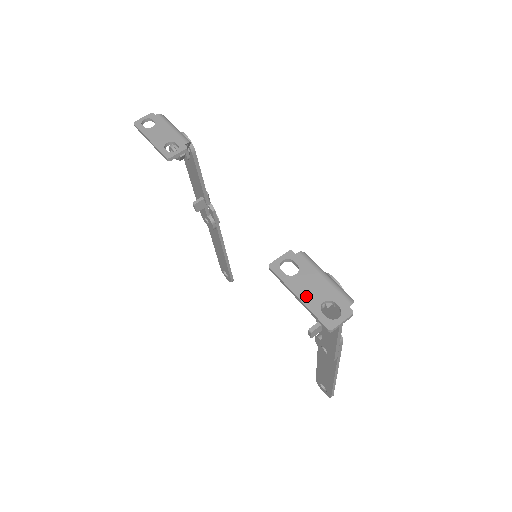
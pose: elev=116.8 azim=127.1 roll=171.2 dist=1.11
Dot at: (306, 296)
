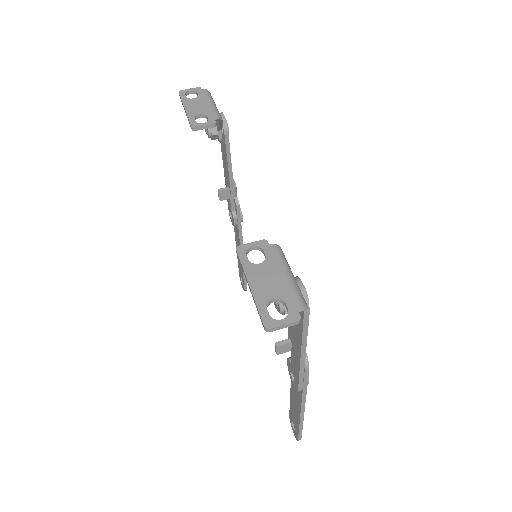
Dot at: (259, 287)
